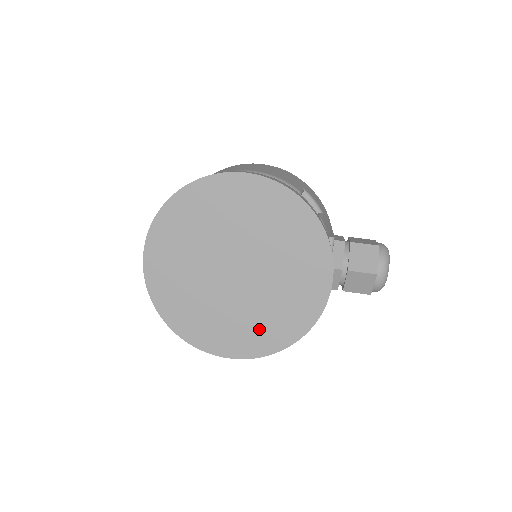
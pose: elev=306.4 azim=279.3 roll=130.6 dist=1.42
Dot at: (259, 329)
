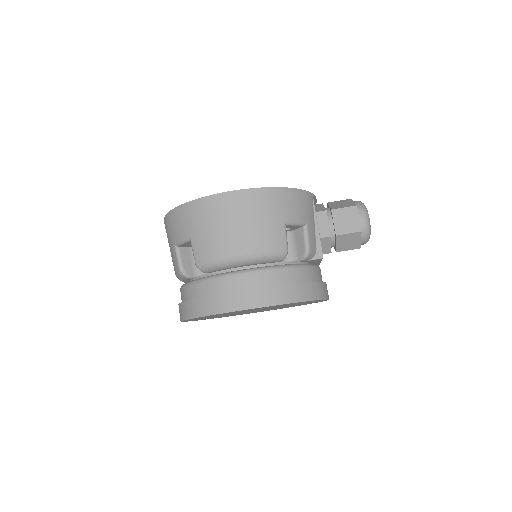
Dot at: (279, 308)
